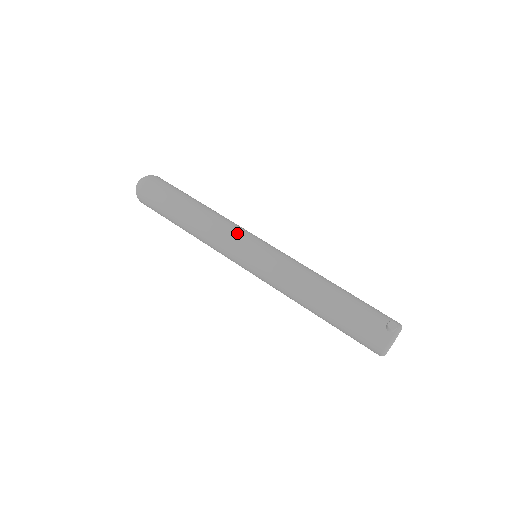
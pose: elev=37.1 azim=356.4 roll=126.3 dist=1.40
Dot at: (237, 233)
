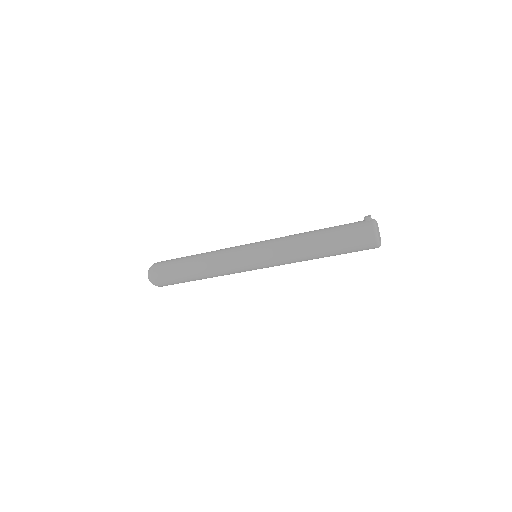
Dot at: (235, 247)
